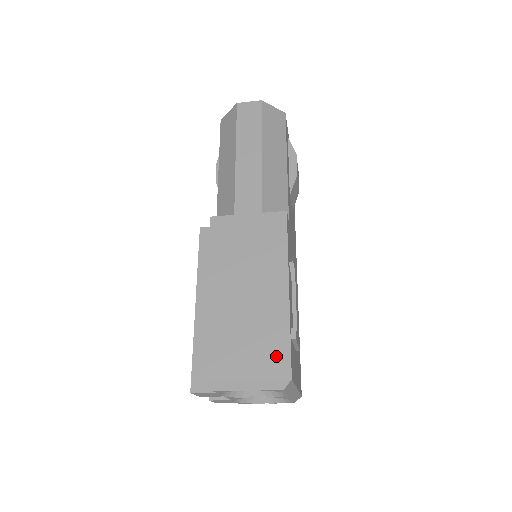
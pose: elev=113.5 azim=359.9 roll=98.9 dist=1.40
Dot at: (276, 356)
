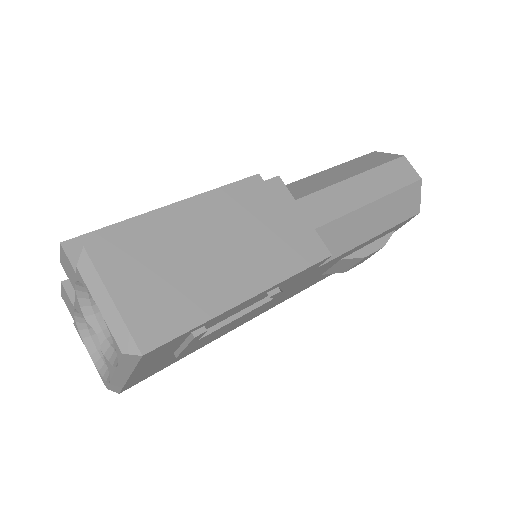
Dot at: (162, 322)
